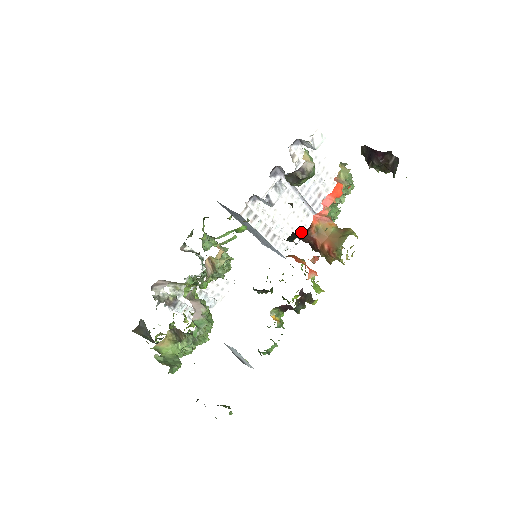
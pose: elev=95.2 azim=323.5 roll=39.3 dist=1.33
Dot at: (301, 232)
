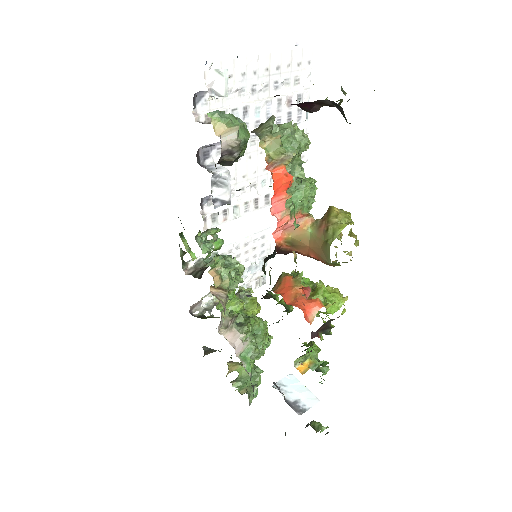
Dot at: occluded
